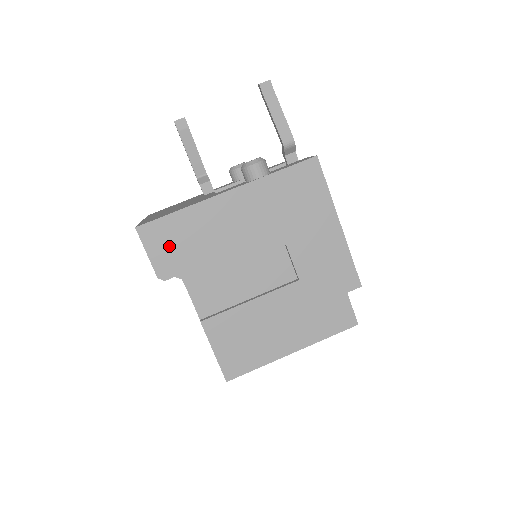
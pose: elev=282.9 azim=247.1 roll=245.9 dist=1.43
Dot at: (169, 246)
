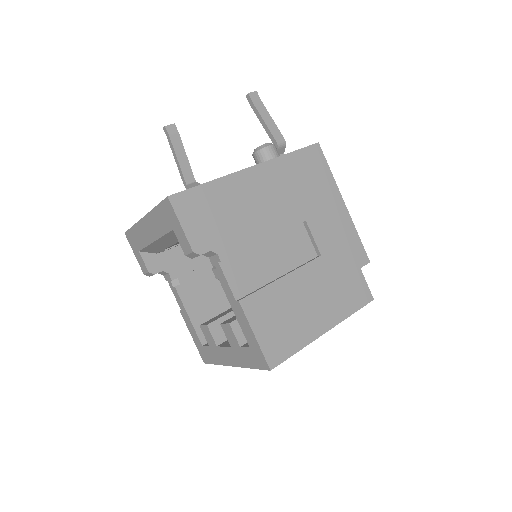
Dot at: (202, 218)
